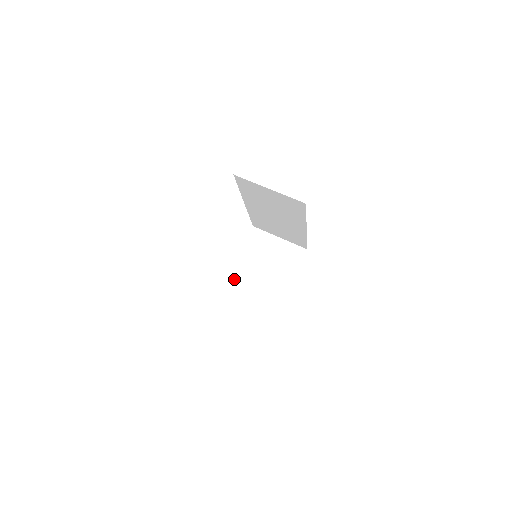
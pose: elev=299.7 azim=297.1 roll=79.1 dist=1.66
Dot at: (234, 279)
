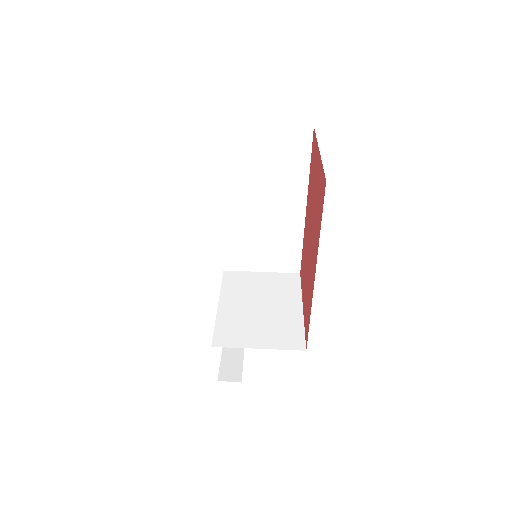
Dot at: (226, 320)
